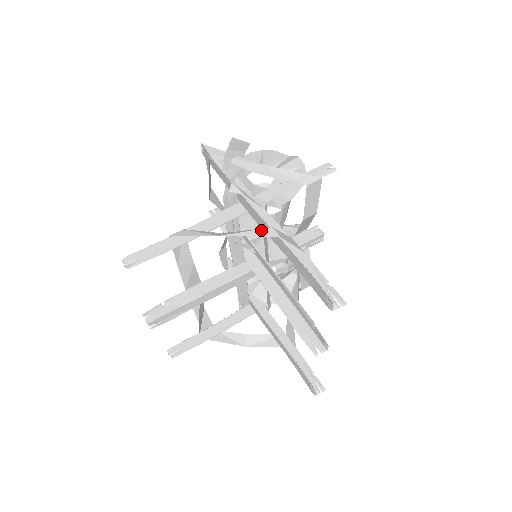
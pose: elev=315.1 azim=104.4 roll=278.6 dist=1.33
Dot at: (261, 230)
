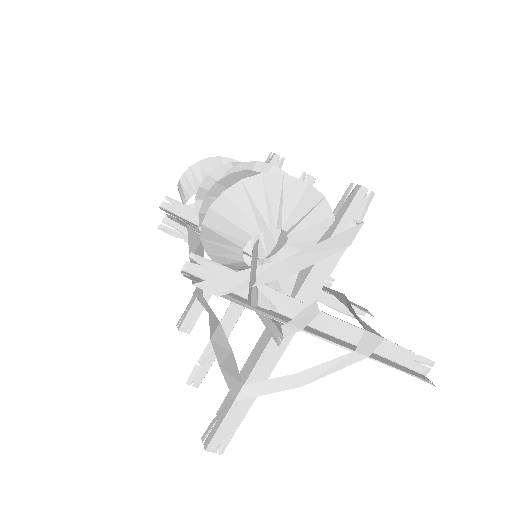
Dot at: (344, 360)
